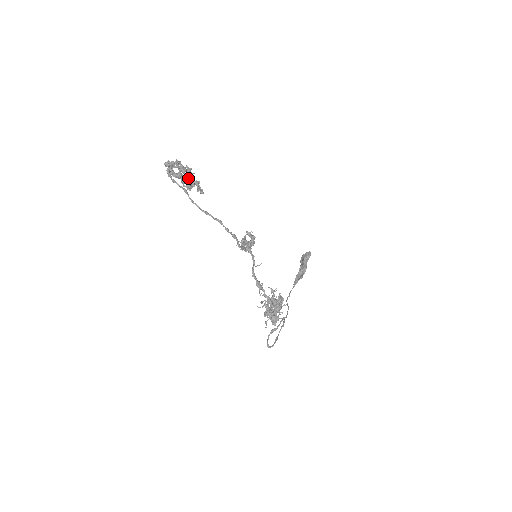
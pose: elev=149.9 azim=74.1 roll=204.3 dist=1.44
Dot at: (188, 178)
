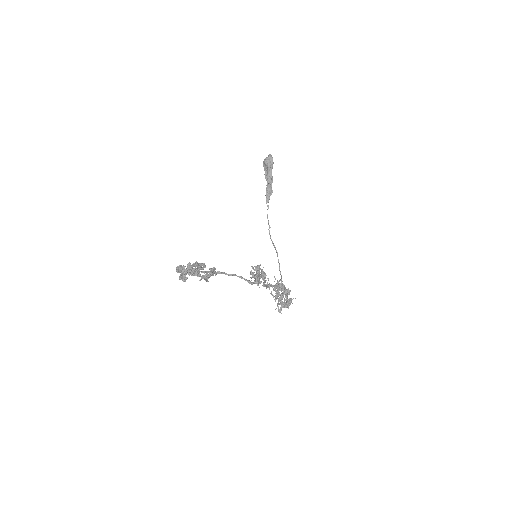
Dot at: (205, 278)
